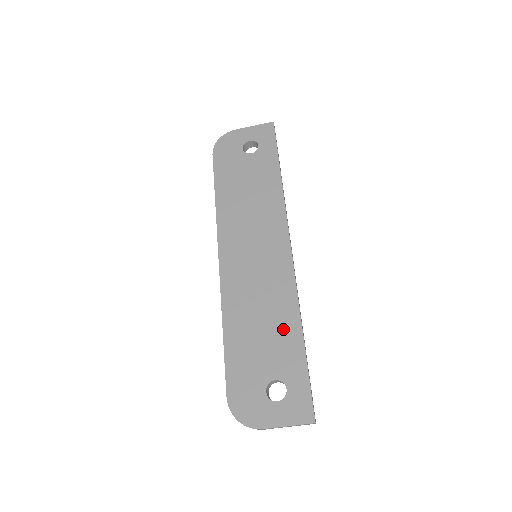
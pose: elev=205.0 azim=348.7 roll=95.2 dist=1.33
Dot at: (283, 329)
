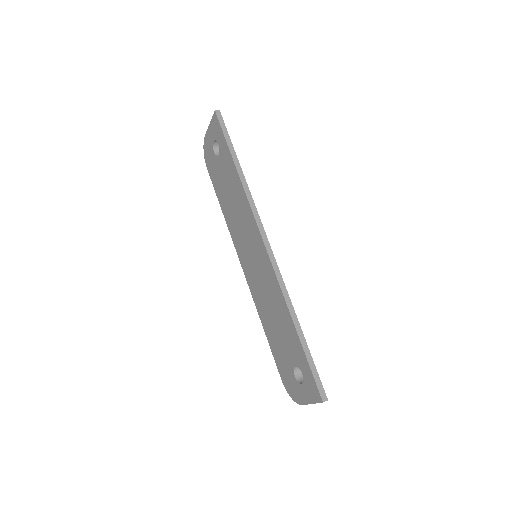
Dot at: (285, 322)
